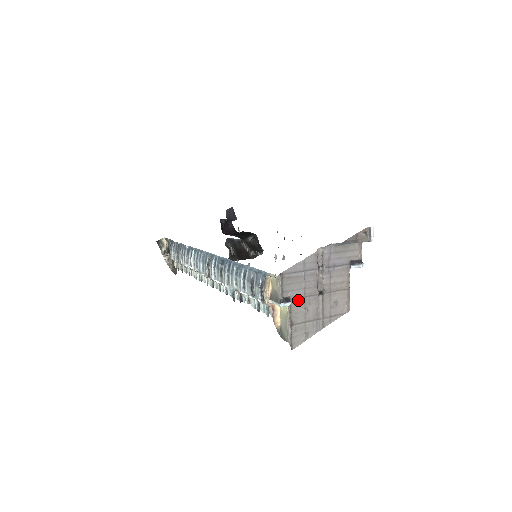
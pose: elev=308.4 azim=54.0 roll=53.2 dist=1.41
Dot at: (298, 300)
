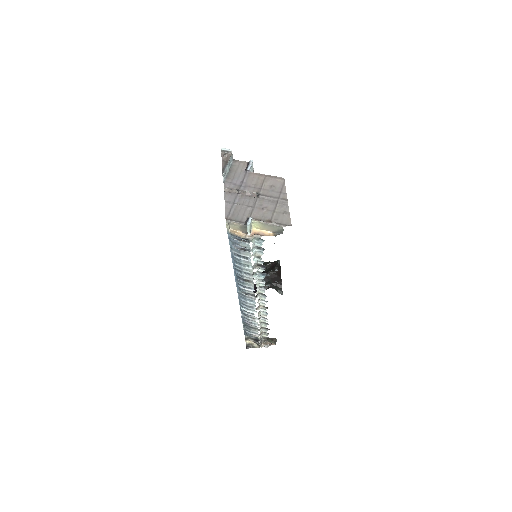
Dot at: (253, 213)
